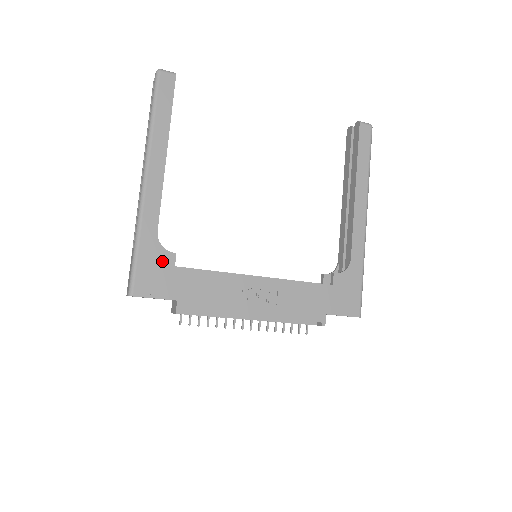
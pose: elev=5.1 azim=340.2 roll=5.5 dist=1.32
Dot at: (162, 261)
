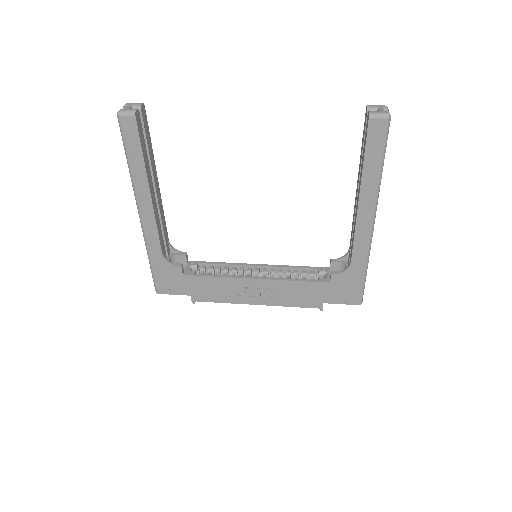
Dot at: (172, 272)
